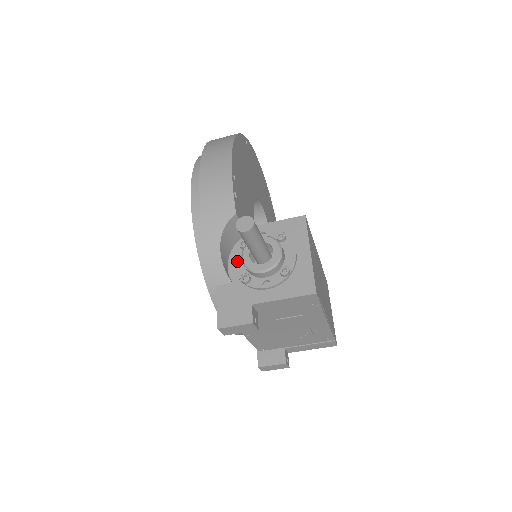
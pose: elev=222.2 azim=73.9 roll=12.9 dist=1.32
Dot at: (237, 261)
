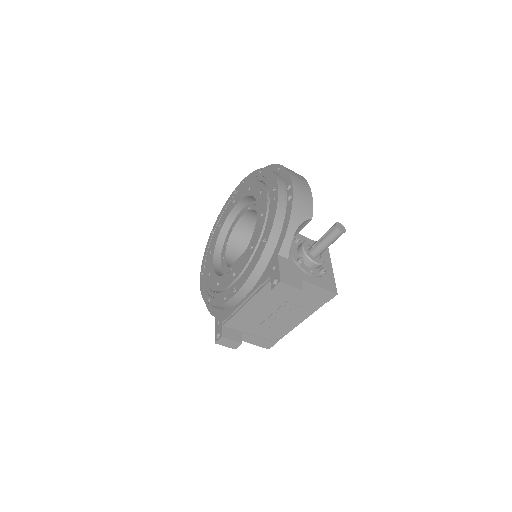
Dot at: (293, 248)
